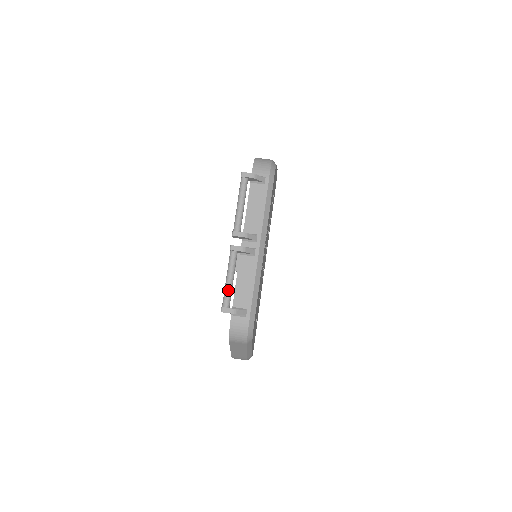
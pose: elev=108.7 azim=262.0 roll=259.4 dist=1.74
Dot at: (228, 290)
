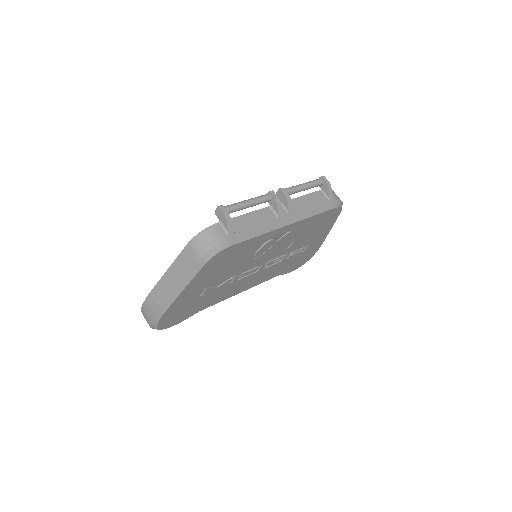
Dot at: (239, 204)
